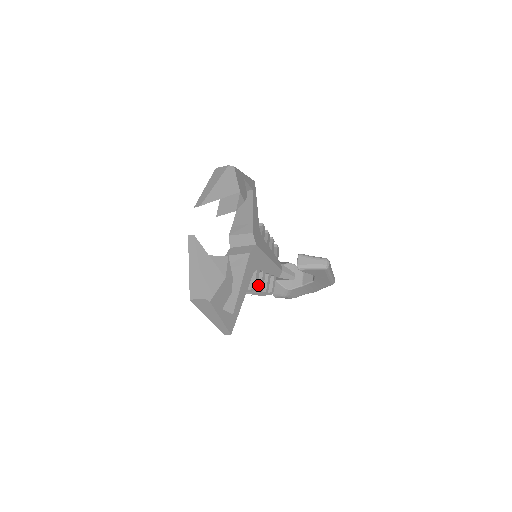
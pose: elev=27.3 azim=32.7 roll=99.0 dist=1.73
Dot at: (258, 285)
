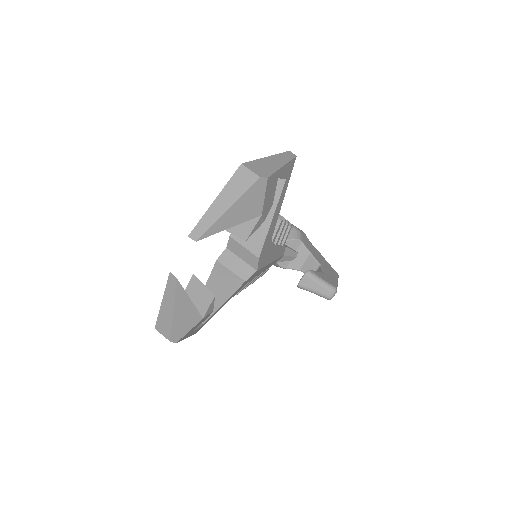
Dot at: occluded
